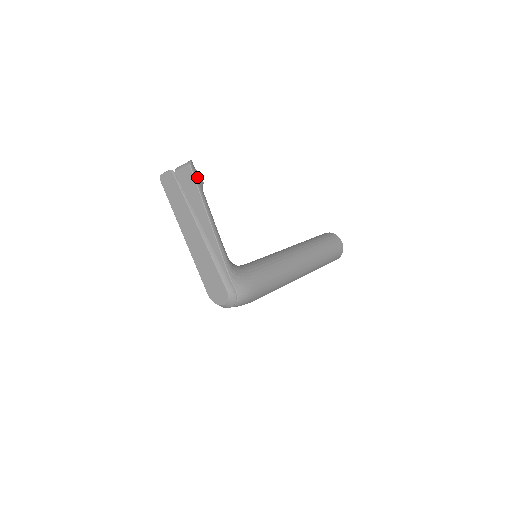
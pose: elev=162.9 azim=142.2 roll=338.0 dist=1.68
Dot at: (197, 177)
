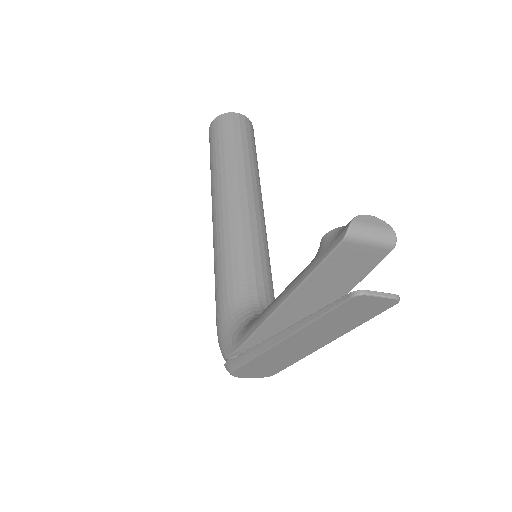
Dot at: occluded
